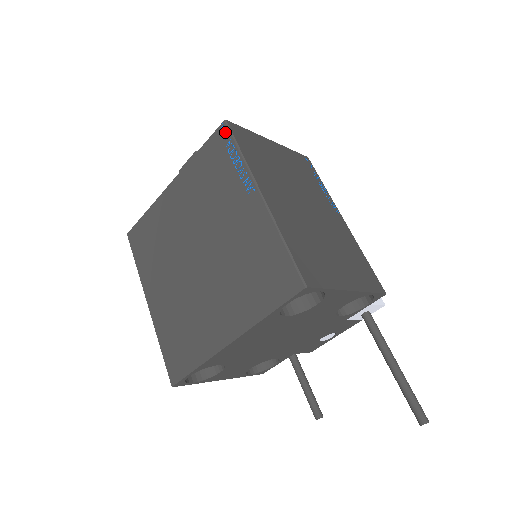
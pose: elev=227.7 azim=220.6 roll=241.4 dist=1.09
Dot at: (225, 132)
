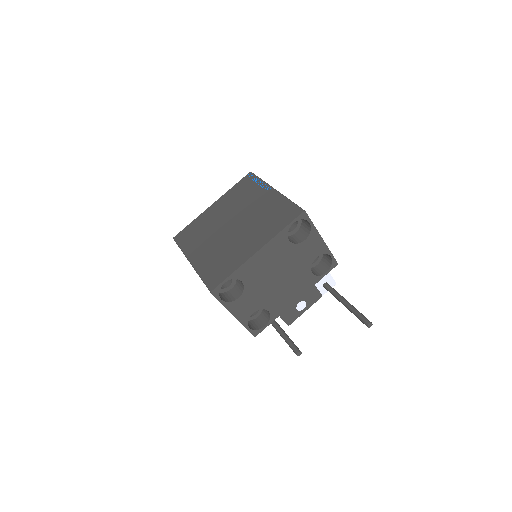
Dot at: (251, 175)
